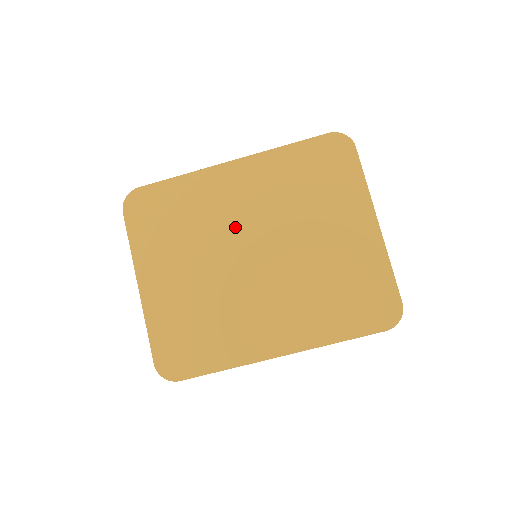
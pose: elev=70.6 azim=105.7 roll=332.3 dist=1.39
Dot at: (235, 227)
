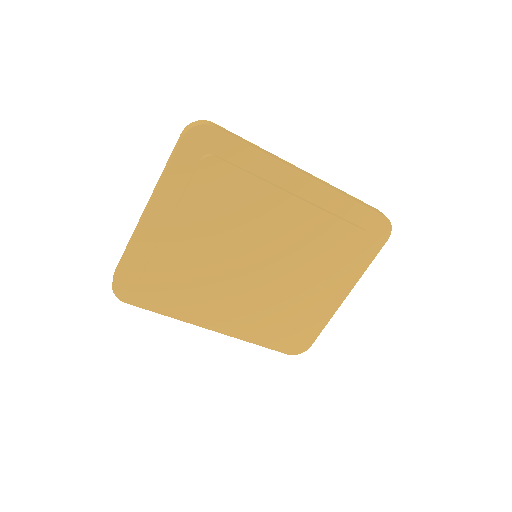
Dot at: (264, 232)
